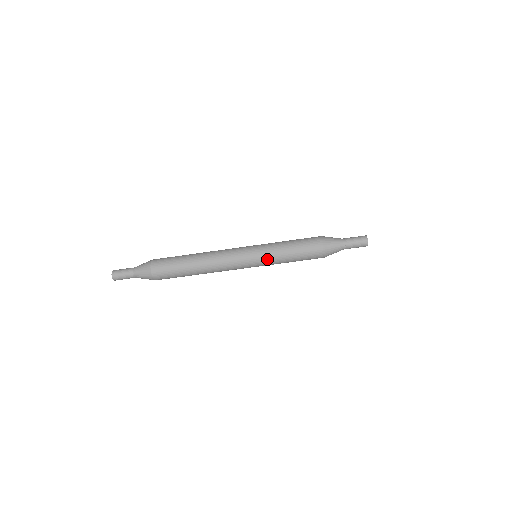
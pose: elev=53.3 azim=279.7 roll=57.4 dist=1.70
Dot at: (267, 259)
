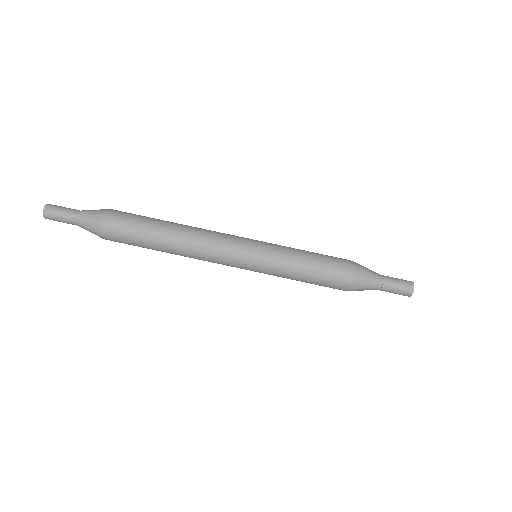
Dot at: (270, 269)
